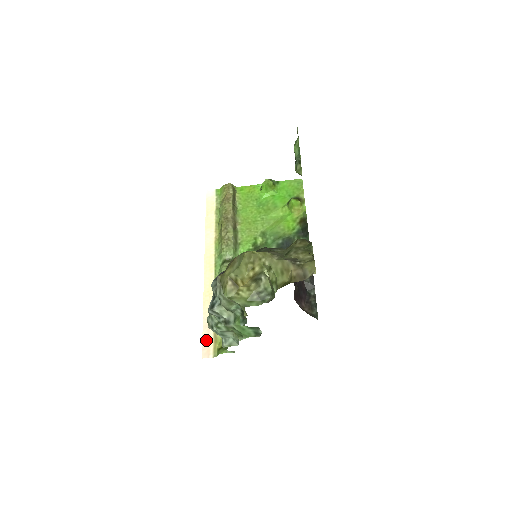
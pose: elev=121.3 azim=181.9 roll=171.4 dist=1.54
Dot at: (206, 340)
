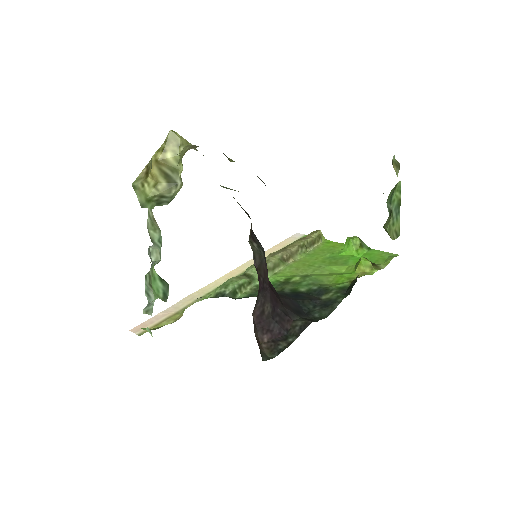
Dot at: (152, 320)
